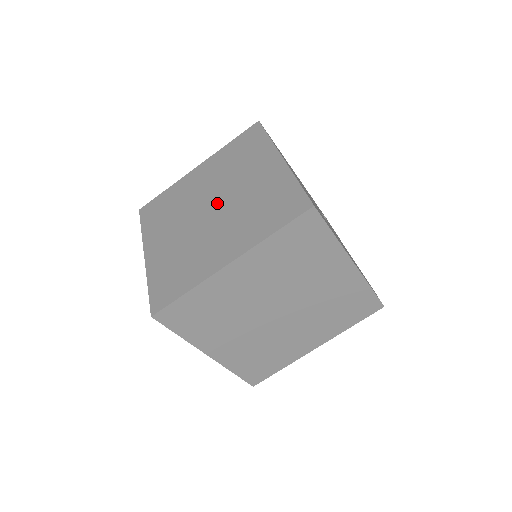
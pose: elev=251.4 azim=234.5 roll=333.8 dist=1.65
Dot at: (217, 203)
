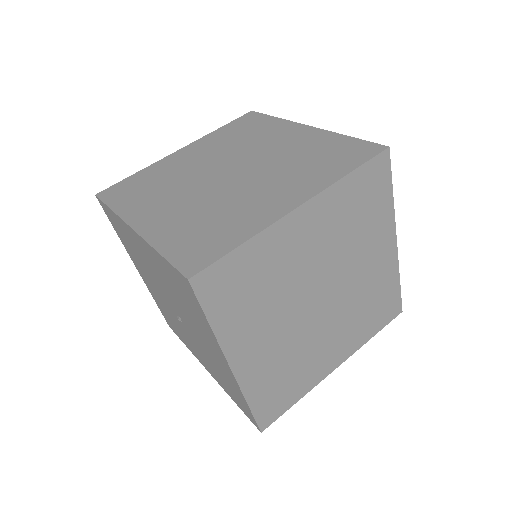
Dot at: occluded
